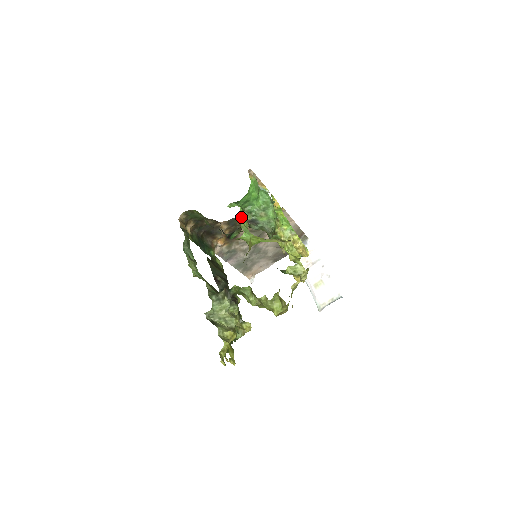
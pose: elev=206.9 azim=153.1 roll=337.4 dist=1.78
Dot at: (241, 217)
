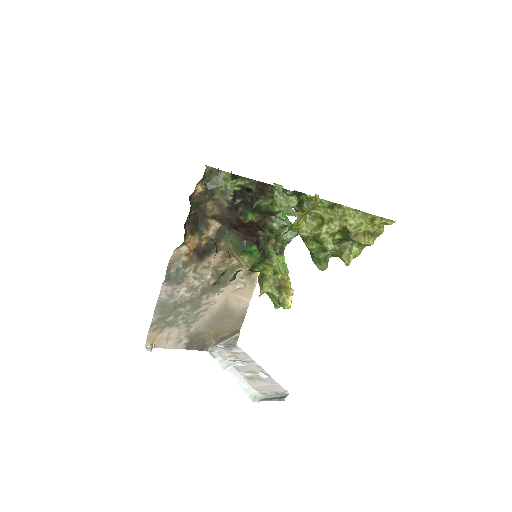
Dot at: occluded
